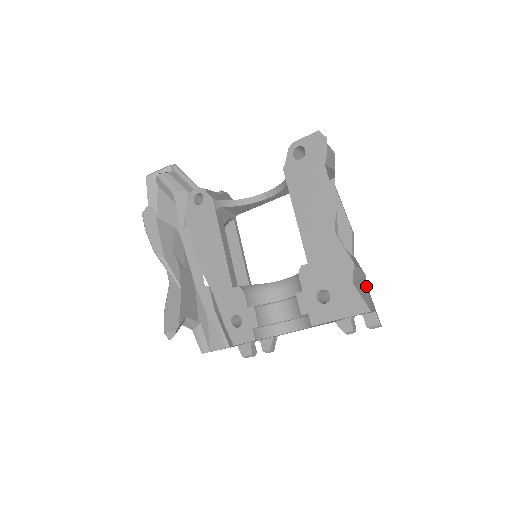
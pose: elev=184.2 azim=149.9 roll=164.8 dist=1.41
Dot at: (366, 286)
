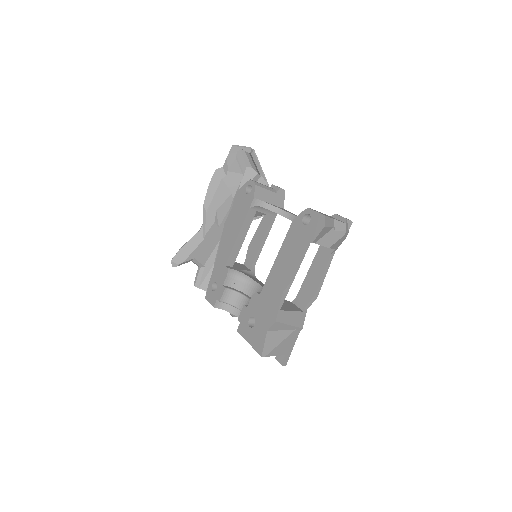
Dot at: (291, 336)
